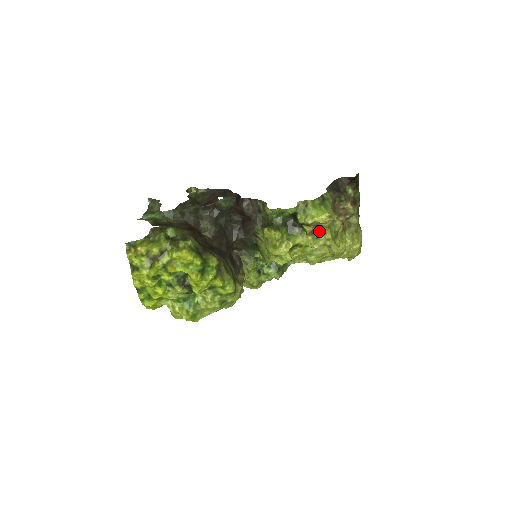
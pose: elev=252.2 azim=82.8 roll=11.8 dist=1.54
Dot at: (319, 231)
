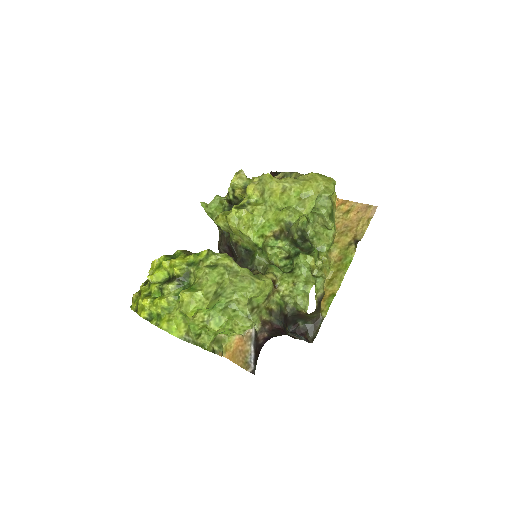
Dot at: occluded
